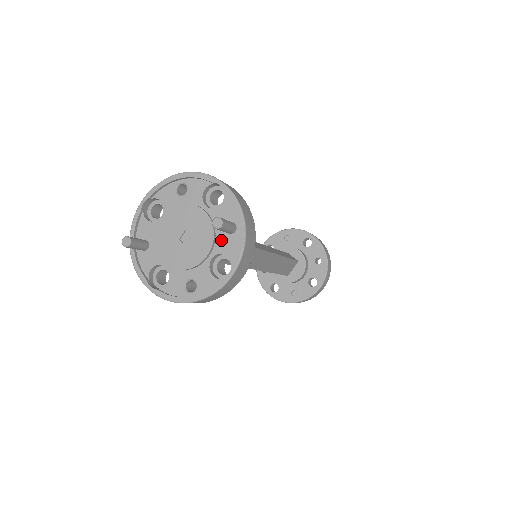
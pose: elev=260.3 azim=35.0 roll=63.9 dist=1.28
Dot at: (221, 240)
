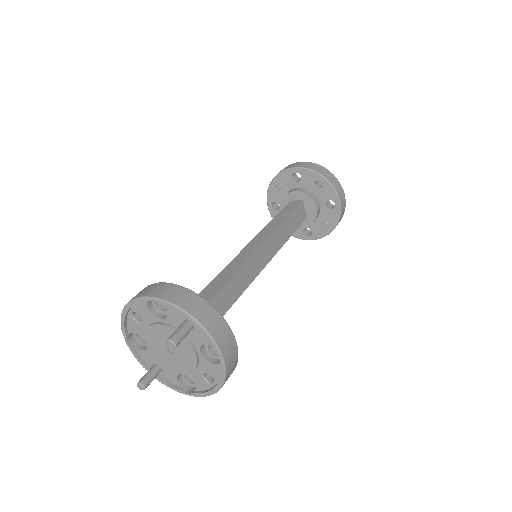
Dot at: (192, 337)
